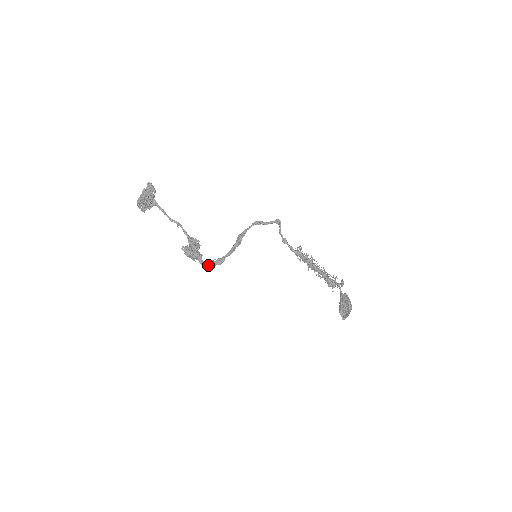
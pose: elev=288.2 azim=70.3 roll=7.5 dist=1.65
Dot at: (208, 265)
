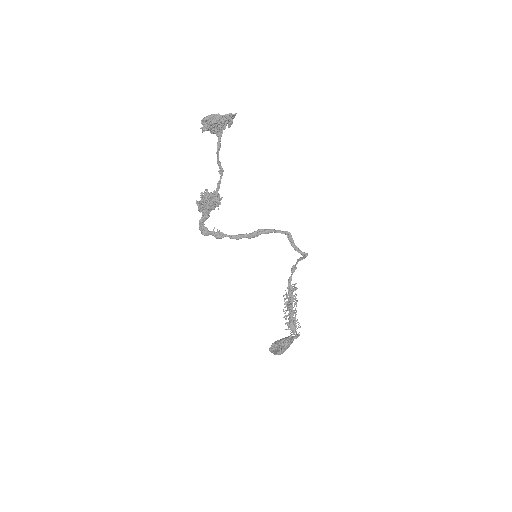
Dot at: (203, 230)
